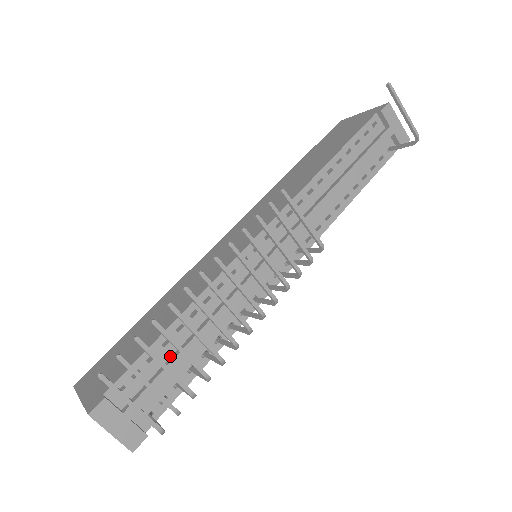
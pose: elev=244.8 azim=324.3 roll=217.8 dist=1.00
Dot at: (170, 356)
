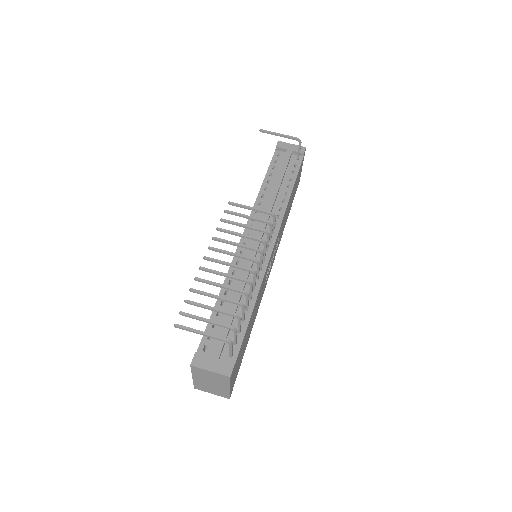
Dot at: (225, 319)
